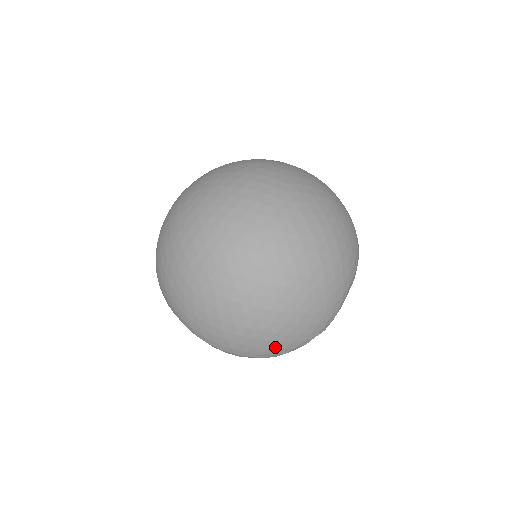
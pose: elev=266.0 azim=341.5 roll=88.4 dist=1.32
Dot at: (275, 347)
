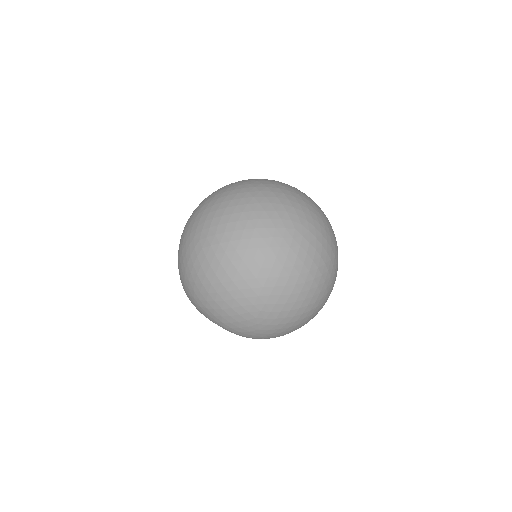
Dot at: occluded
